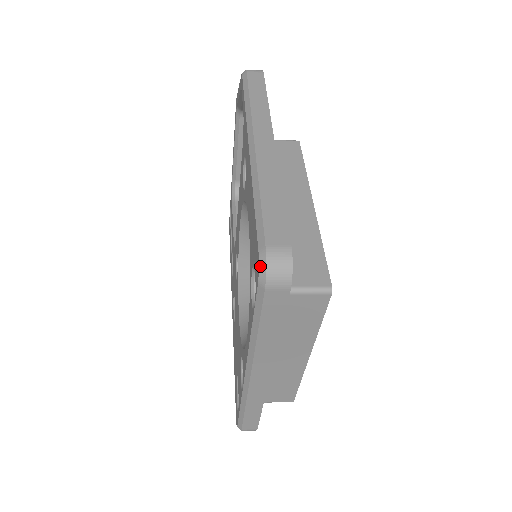
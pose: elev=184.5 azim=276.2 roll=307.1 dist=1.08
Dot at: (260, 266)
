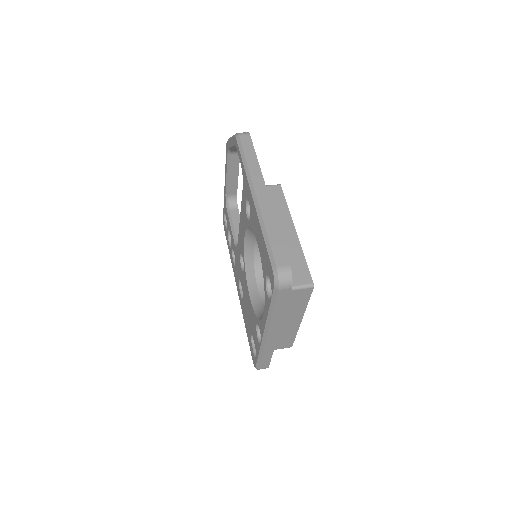
Dot at: (275, 278)
